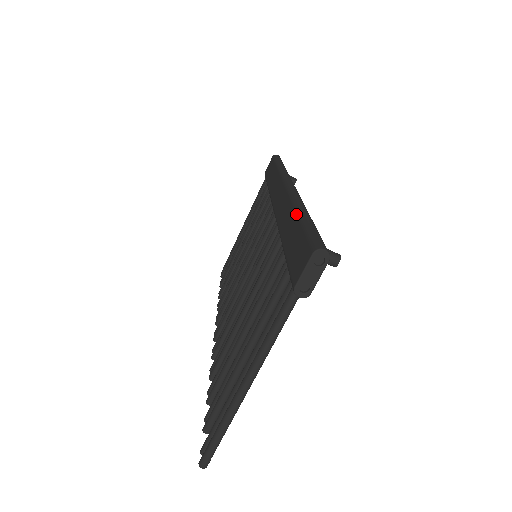
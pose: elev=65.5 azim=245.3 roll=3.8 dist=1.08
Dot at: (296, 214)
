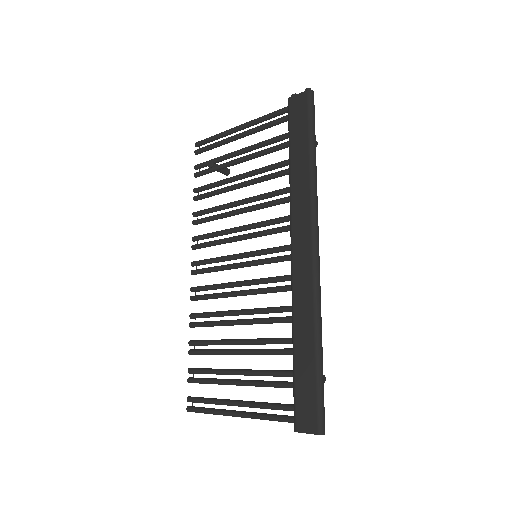
Dot at: (315, 348)
